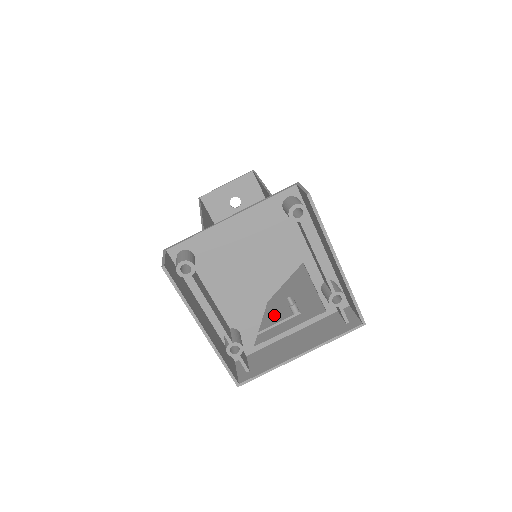
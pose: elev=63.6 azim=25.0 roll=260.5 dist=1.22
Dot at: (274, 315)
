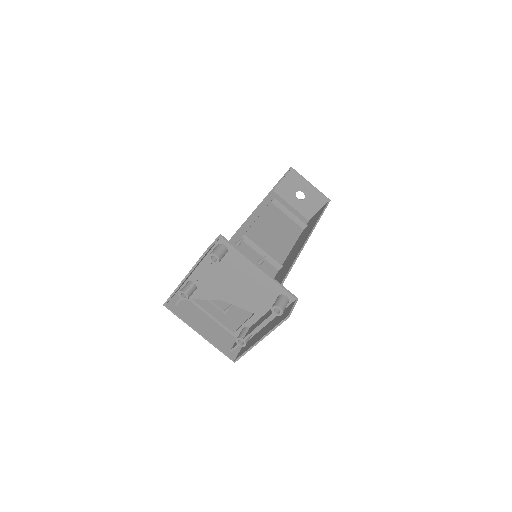
Dot at: occluded
